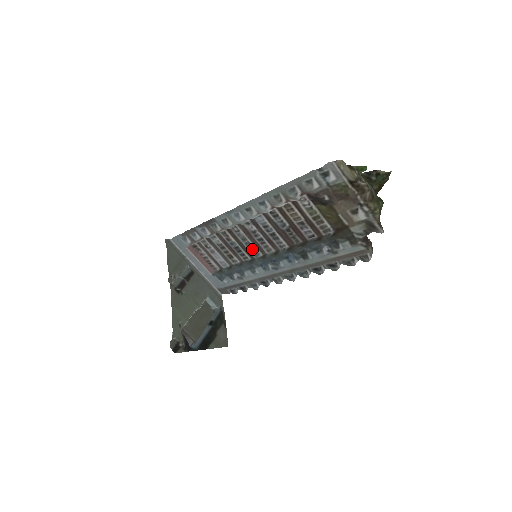
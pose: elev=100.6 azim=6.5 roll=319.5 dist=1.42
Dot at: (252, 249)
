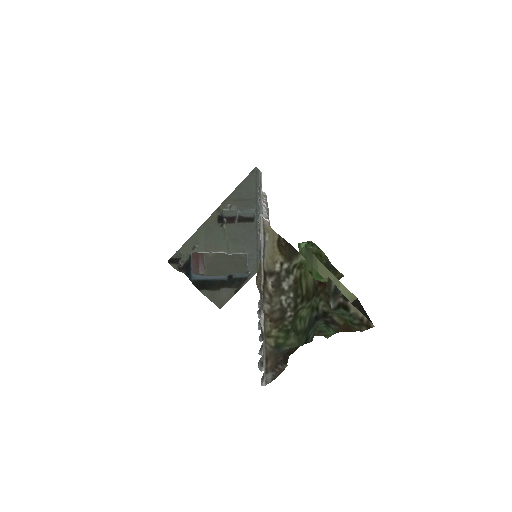
Dot at: occluded
